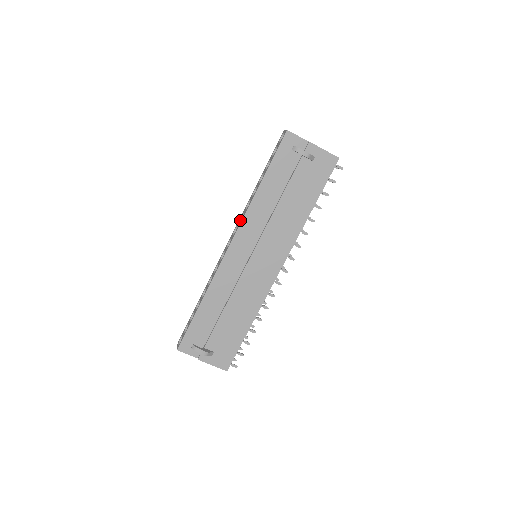
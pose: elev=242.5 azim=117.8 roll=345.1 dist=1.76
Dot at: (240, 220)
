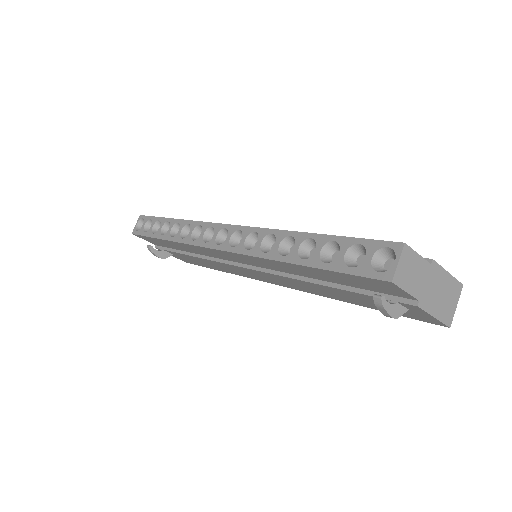
Dot at: (250, 234)
